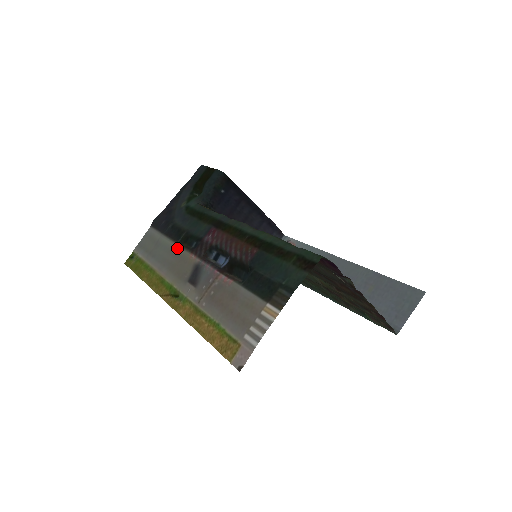
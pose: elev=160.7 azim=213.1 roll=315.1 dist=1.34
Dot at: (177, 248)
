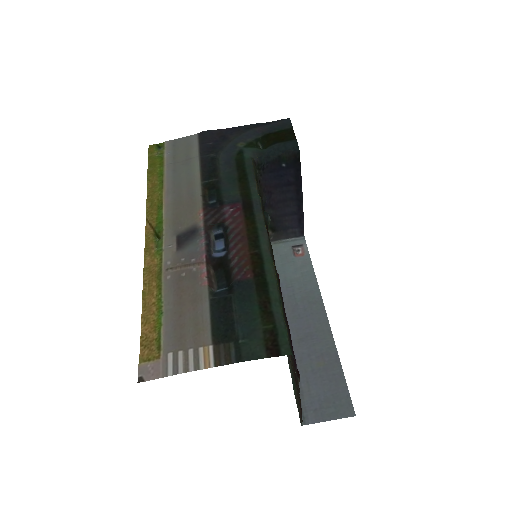
Dot at: (197, 188)
